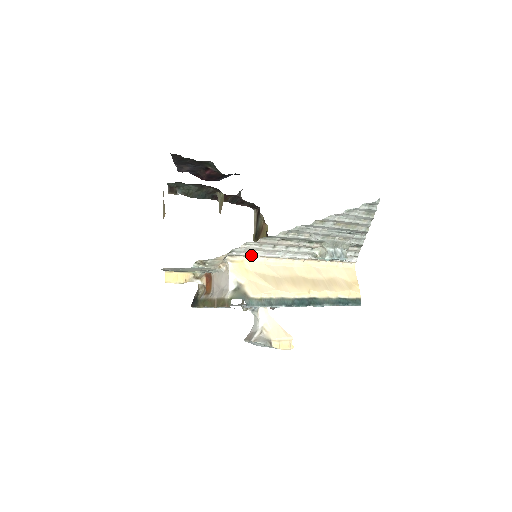
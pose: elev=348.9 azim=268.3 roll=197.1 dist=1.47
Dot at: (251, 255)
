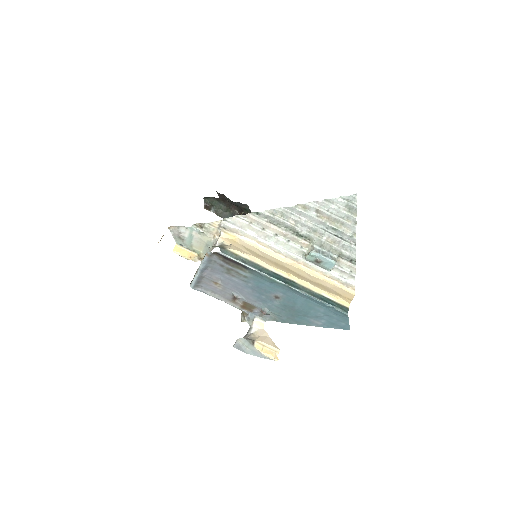
Dot at: (242, 232)
